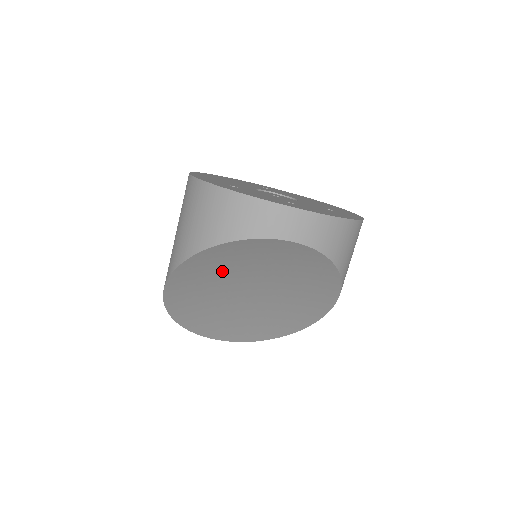
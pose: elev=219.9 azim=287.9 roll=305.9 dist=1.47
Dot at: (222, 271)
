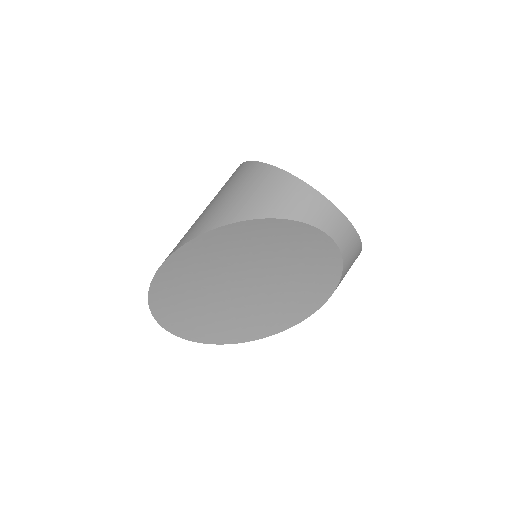
Dot at: (248, 249)
